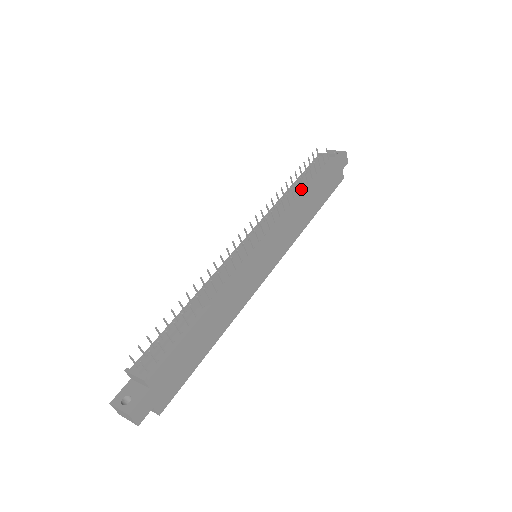
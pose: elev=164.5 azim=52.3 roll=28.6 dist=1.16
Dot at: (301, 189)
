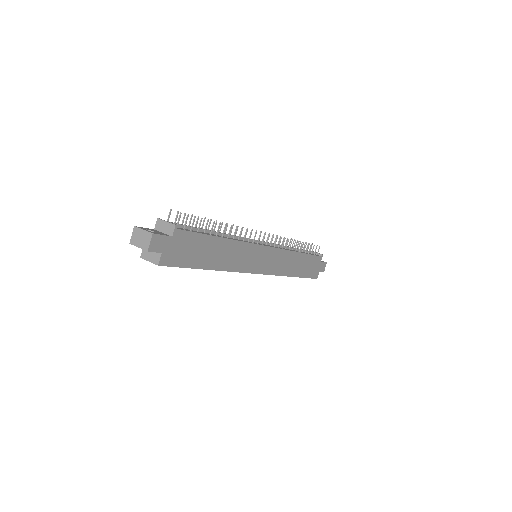
Dot at: occluded
